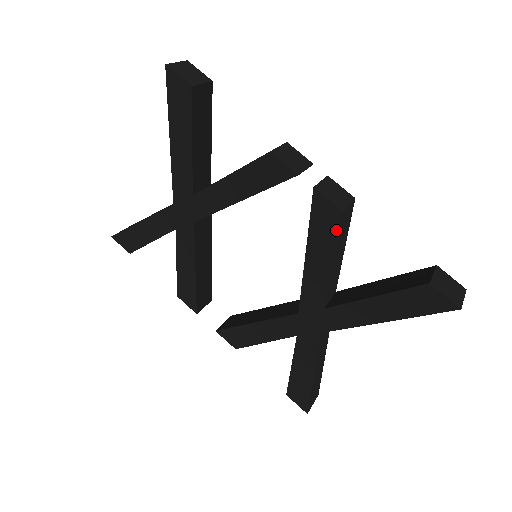
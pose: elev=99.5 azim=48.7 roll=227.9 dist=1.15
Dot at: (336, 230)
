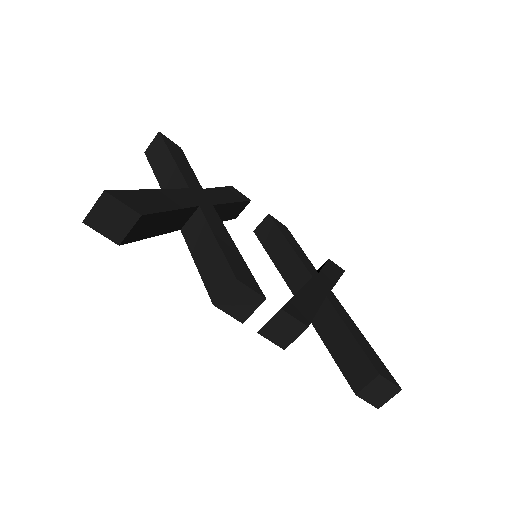
Dot at: occluded
